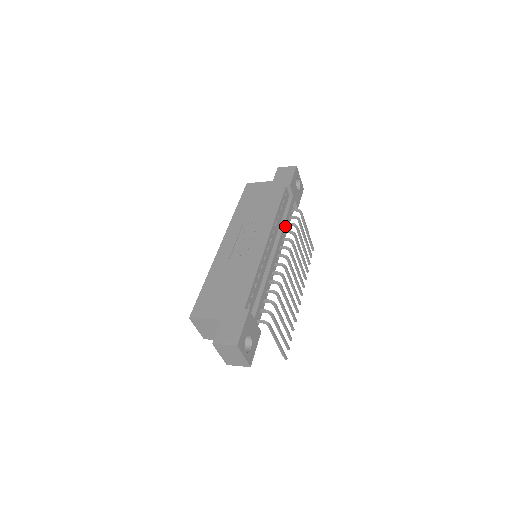
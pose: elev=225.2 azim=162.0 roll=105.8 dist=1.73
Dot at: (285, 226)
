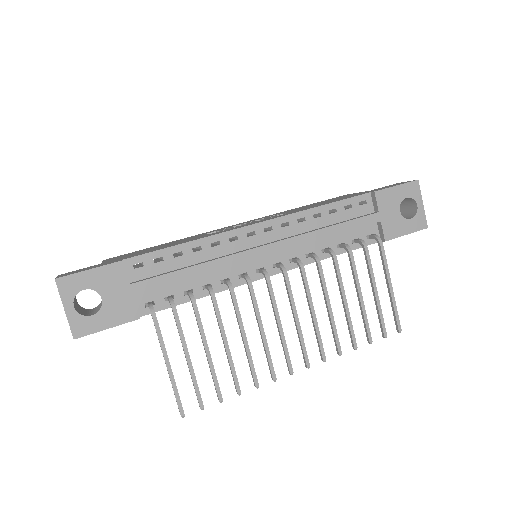
Dot at: (321, 235)
